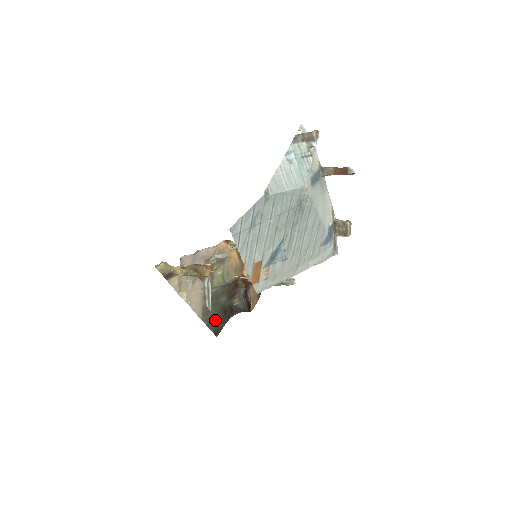
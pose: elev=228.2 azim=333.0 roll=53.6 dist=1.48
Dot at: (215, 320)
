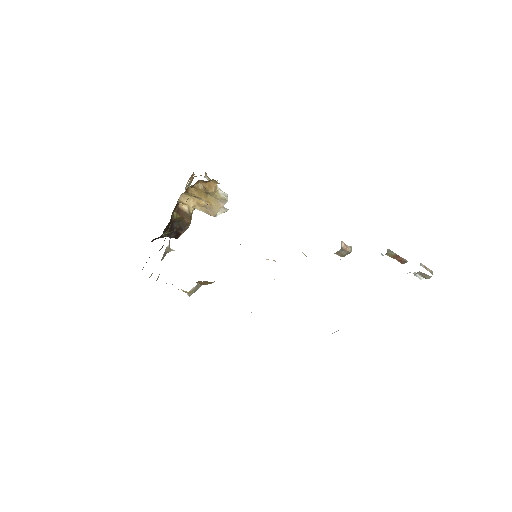
Dot at: occluded
